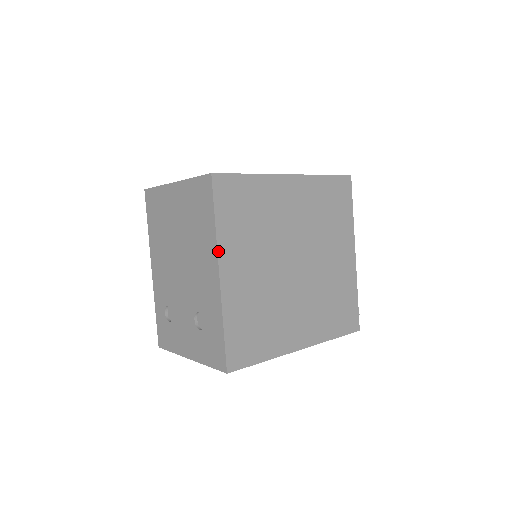
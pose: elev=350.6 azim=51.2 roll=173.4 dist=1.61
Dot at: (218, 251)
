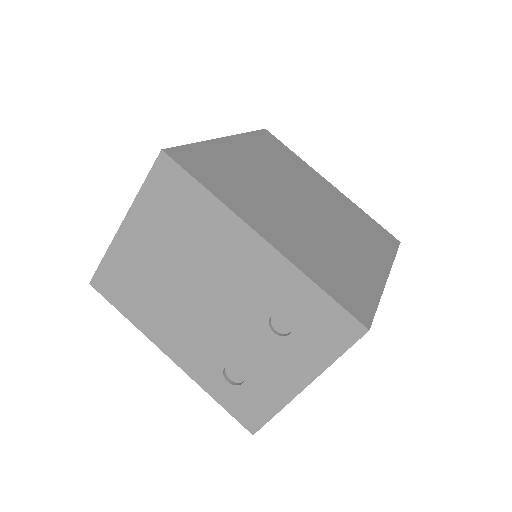
Dot at: (238, 216)
